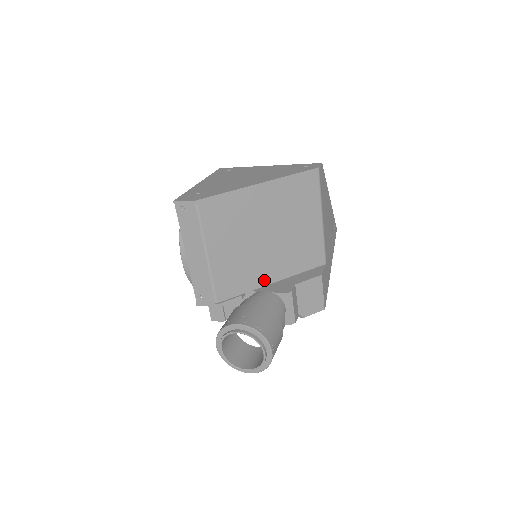
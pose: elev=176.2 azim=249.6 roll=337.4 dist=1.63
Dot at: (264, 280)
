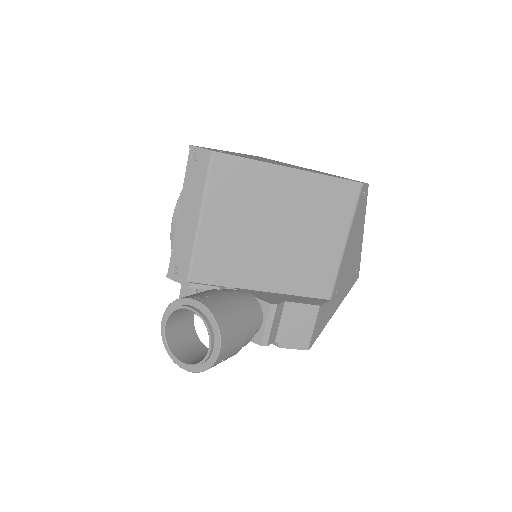
Dot at: (252, 282)
